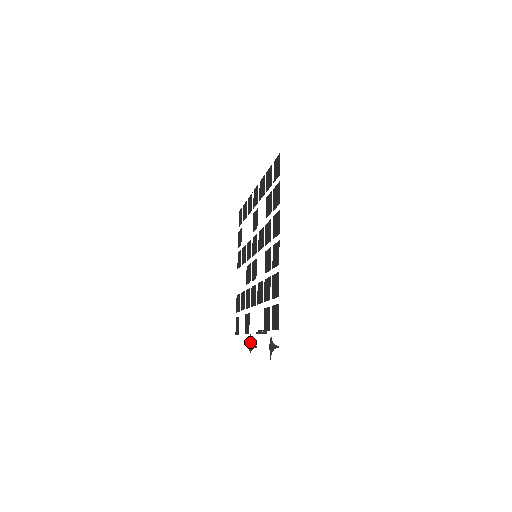
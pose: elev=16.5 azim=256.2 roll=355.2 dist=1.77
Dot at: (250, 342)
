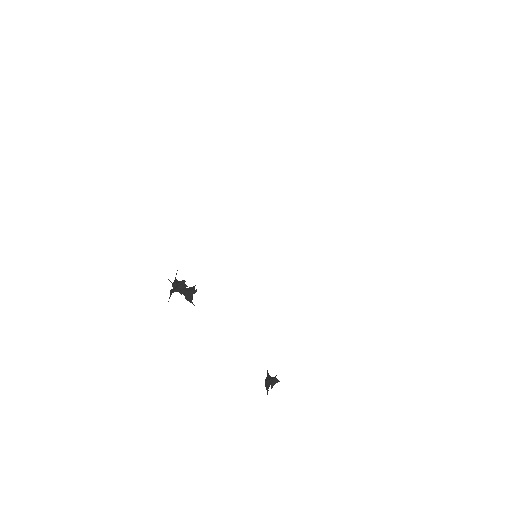
Dot at: (267, 375)
